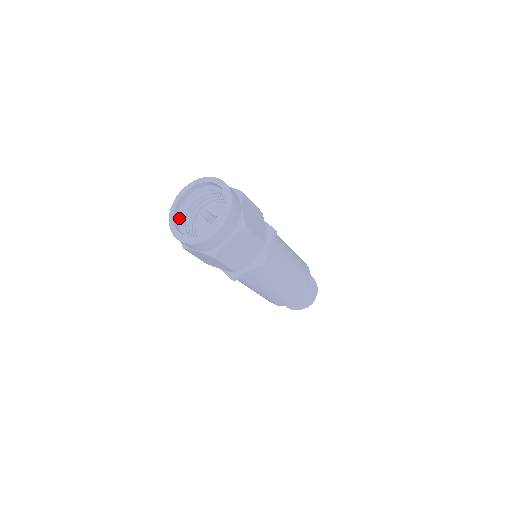
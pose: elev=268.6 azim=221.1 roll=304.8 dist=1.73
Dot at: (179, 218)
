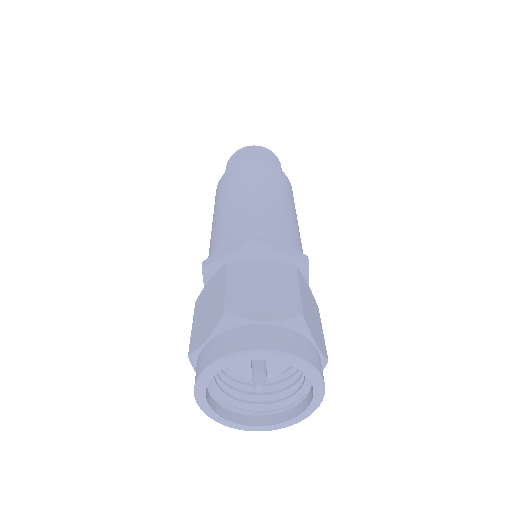
Dot at: occluded
